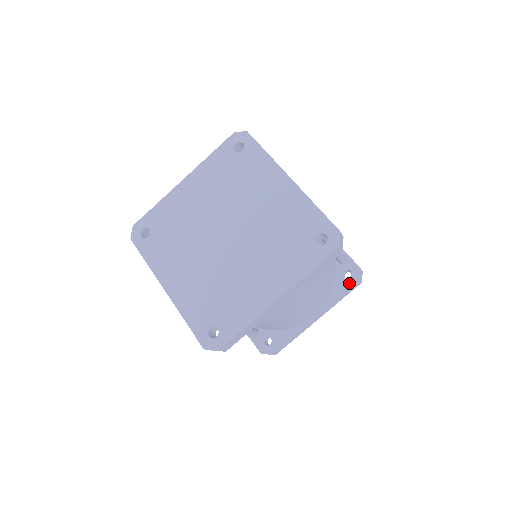
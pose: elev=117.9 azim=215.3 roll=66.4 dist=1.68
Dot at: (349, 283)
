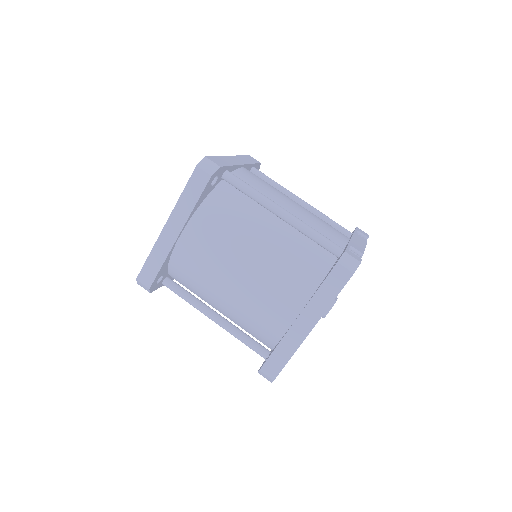
Dot at: (330, 271)
